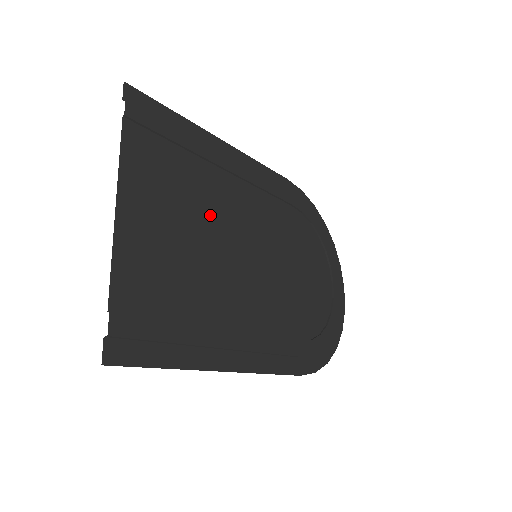
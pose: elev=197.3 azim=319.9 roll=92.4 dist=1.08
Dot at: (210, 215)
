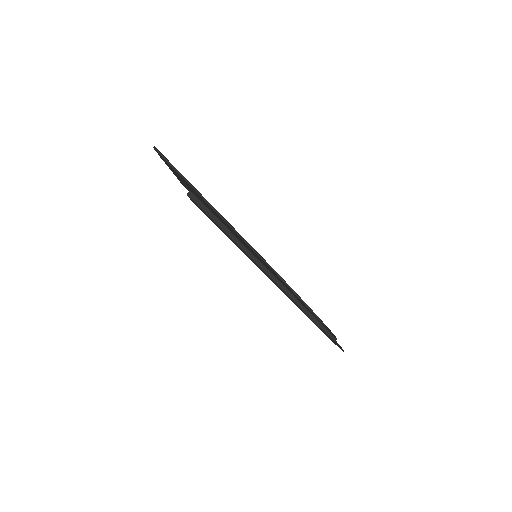
Dot at: (218, 216)
